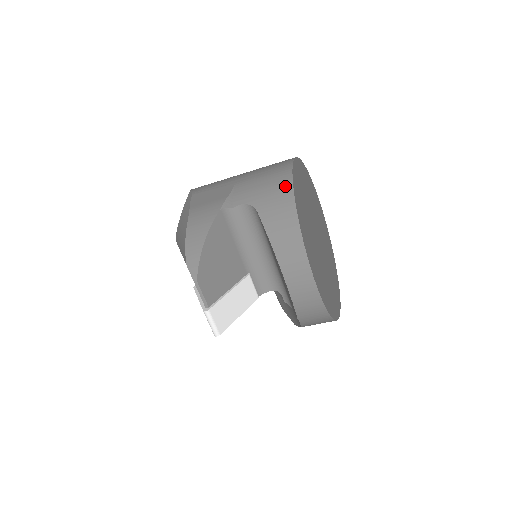
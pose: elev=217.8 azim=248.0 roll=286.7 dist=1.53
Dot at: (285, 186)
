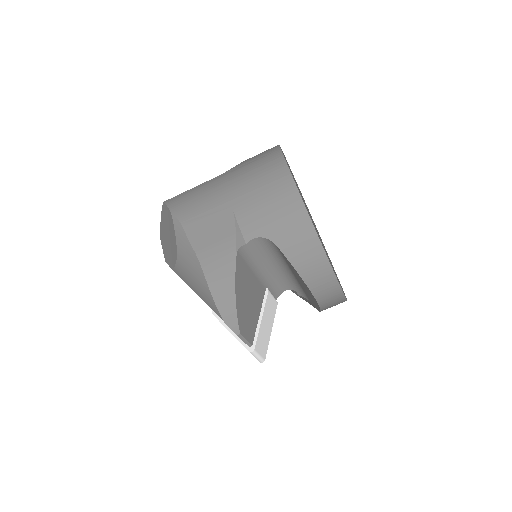
Dot at: (297, 211)
